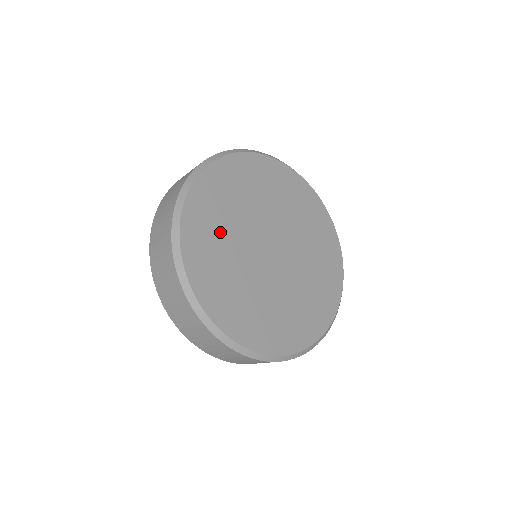
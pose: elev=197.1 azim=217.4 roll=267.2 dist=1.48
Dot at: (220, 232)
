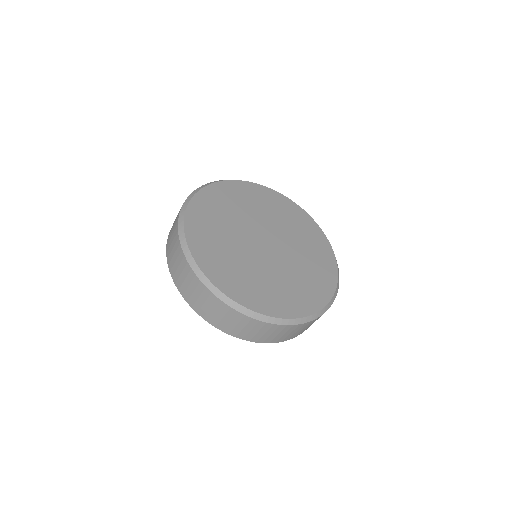
Dot at: (219, 221)
